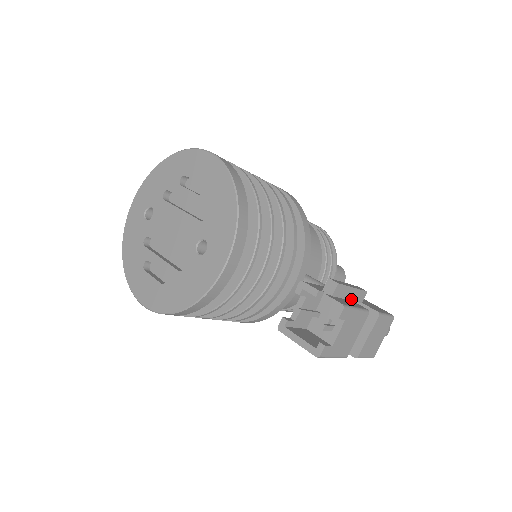
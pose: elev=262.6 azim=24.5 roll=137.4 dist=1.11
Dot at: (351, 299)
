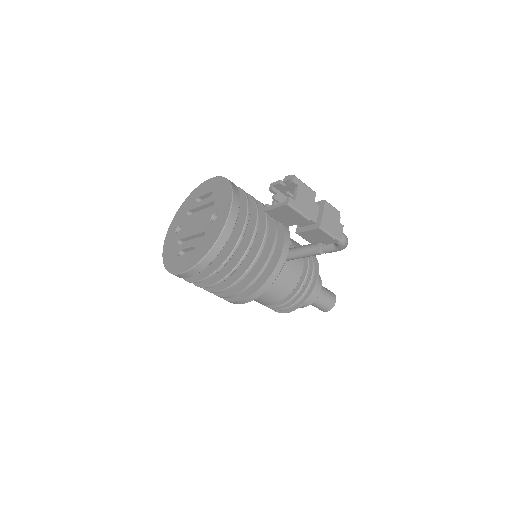
Dot at: occluded
